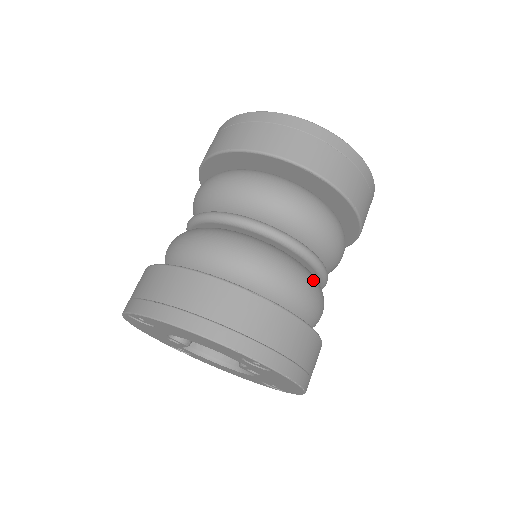
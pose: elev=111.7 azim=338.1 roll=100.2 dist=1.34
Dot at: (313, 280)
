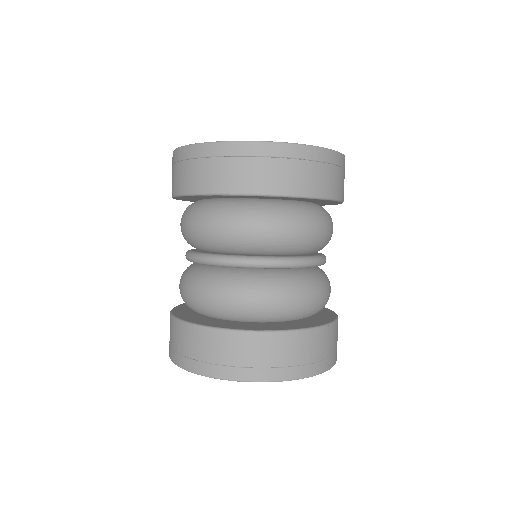
Dot at: (258, 283)
